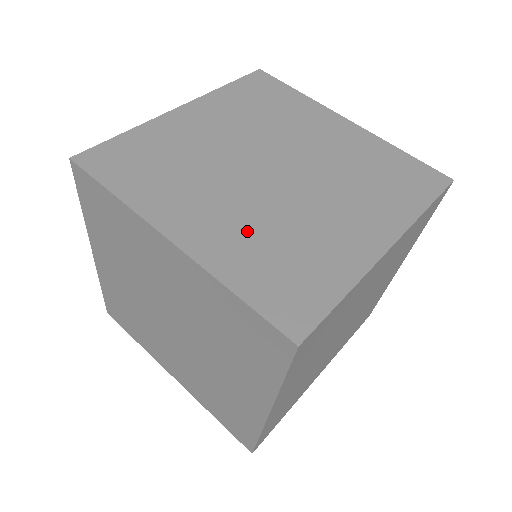
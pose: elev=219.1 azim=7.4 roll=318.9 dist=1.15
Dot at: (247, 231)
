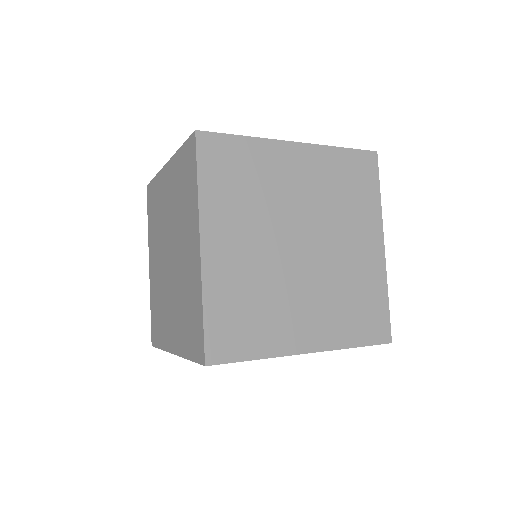
Dot at: (330, 307)
